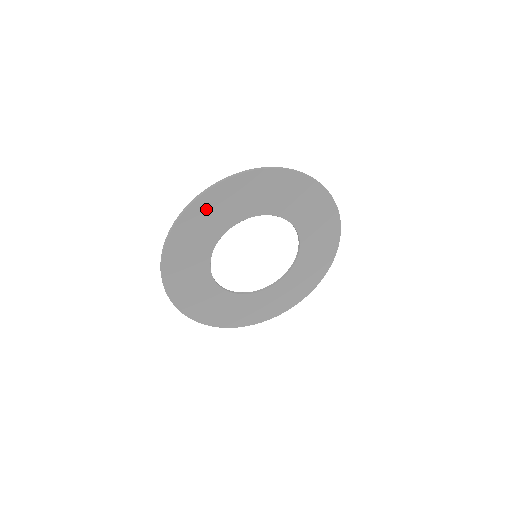
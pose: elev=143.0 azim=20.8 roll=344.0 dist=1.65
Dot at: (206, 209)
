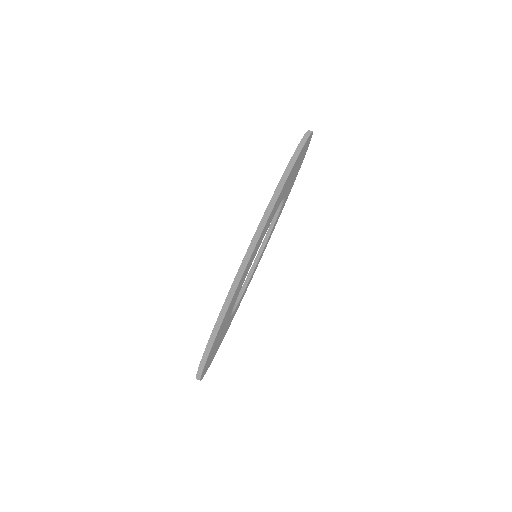
Dot at: (278, 199)
